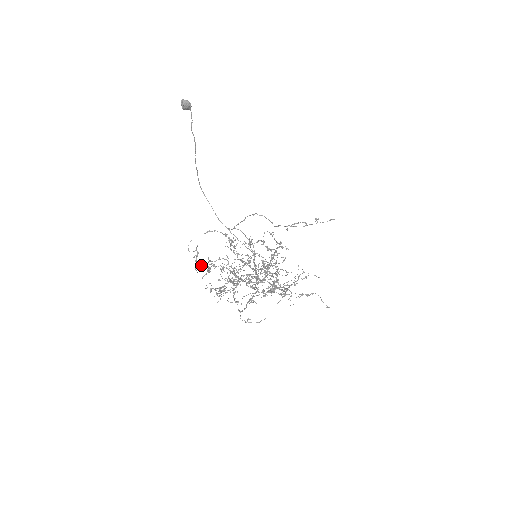
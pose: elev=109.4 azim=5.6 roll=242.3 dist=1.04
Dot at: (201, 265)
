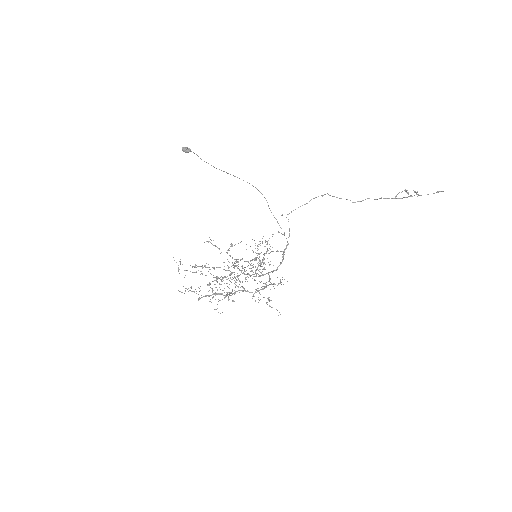
Dot at: (194, 267)
